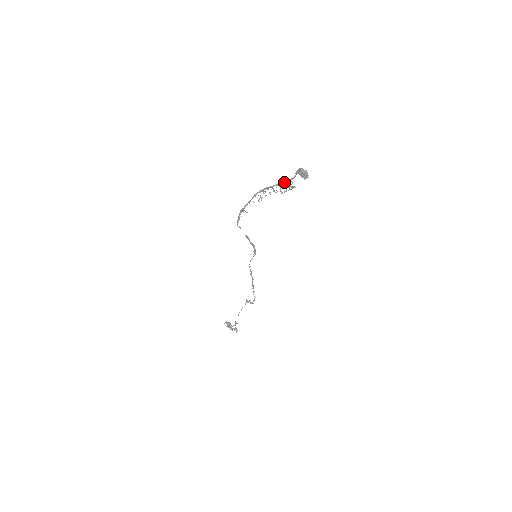
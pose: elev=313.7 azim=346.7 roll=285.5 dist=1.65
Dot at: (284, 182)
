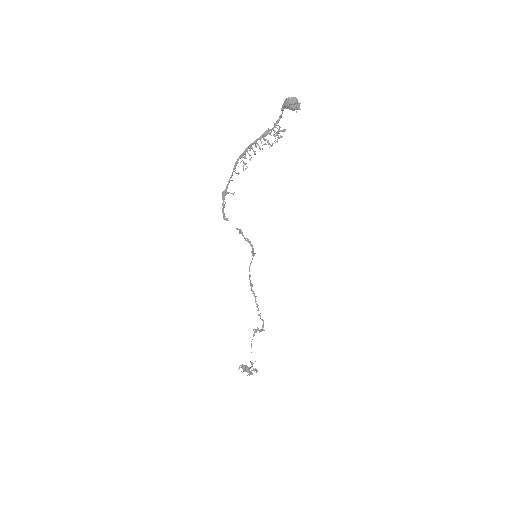
Dot at: (269, 129)
